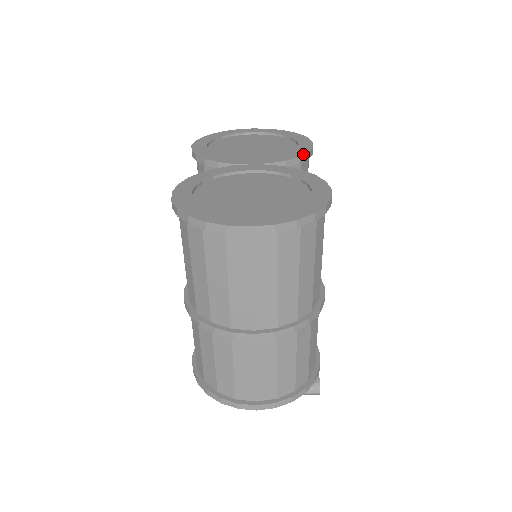
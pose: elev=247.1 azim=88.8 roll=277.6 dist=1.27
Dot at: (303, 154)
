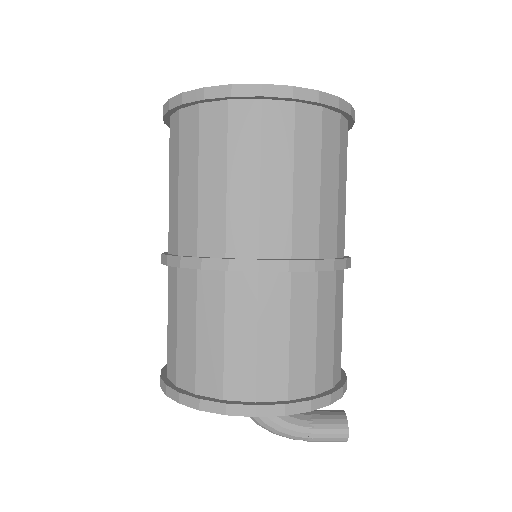
Dot at: occluded
